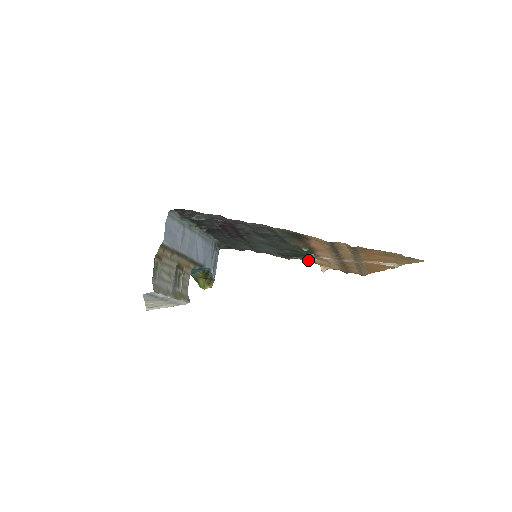
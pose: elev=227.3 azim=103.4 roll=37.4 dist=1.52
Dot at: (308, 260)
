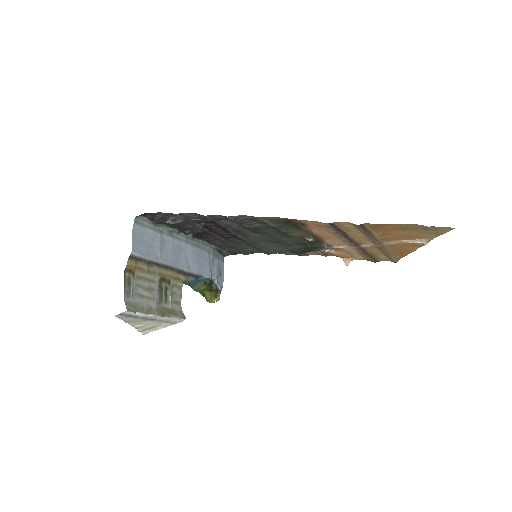
Dot at: (326, 253)
